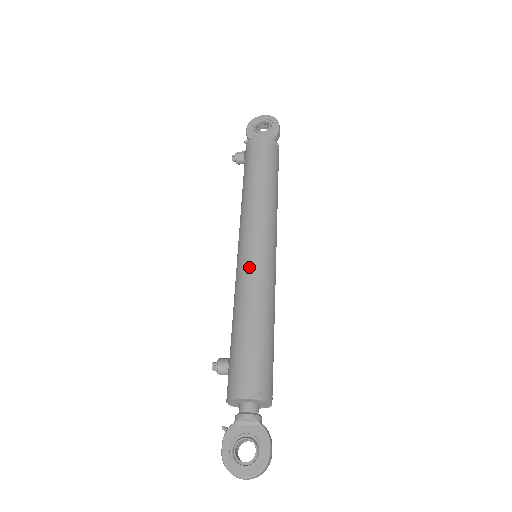
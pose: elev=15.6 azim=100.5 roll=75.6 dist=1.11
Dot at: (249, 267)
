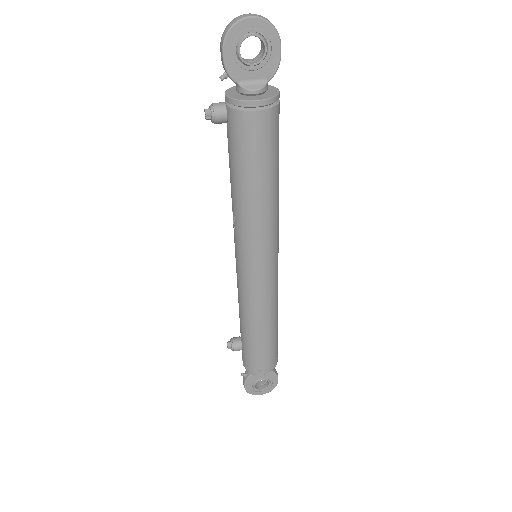
Dot at: (259, 290)
